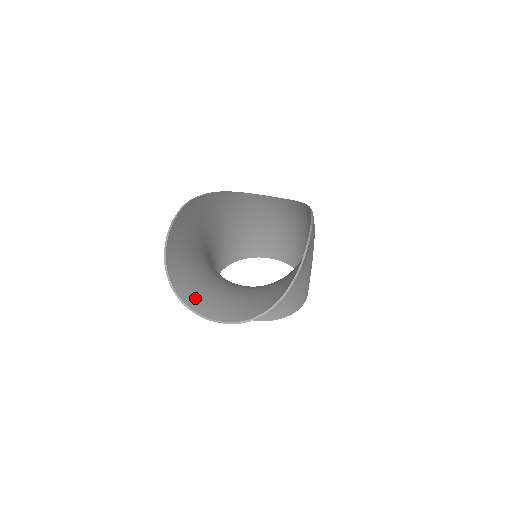
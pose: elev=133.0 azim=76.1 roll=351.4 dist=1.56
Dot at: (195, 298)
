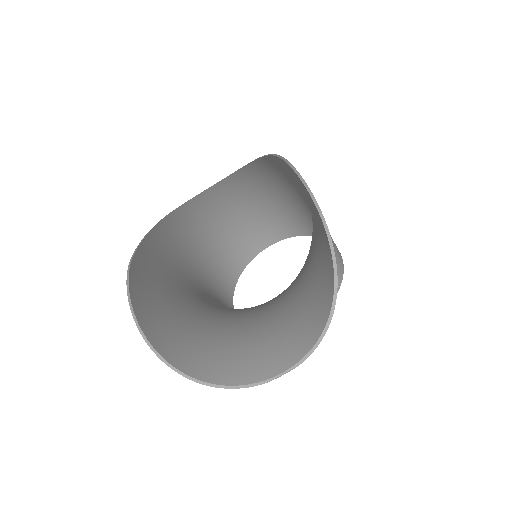
Dot at: (230, 367)
